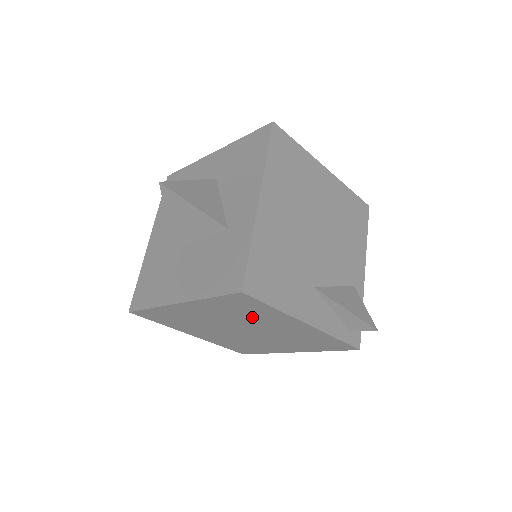
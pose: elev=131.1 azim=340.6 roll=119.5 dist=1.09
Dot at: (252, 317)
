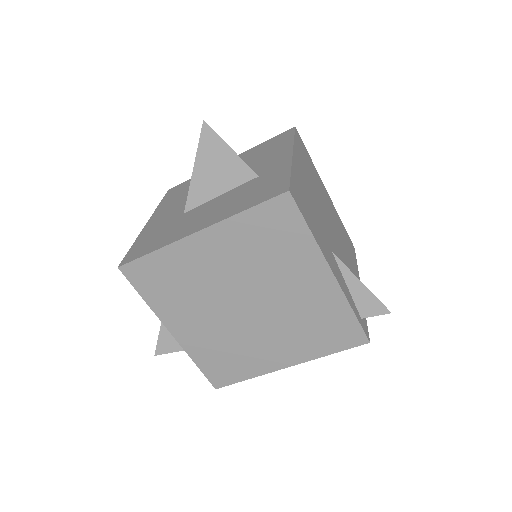
Dot at: (274, 261)
